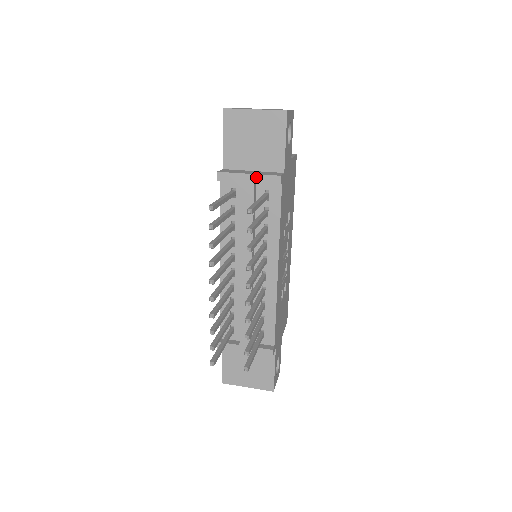
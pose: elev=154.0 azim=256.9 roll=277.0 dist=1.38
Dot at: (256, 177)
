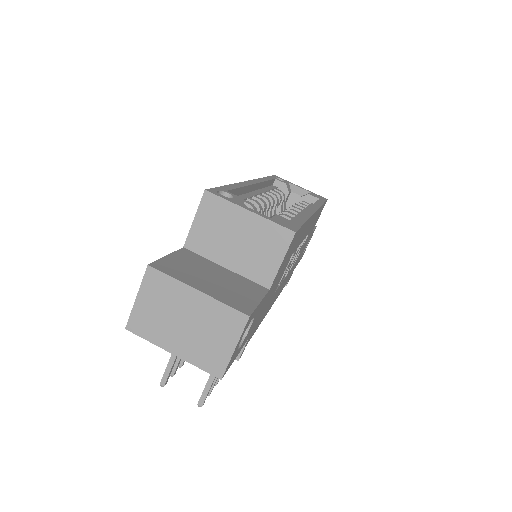
Dot at: occluded
